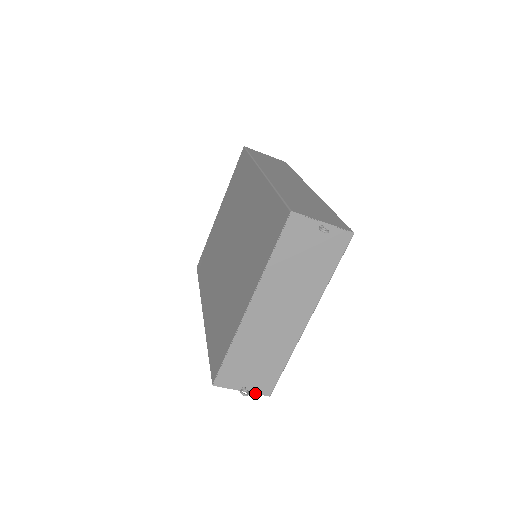
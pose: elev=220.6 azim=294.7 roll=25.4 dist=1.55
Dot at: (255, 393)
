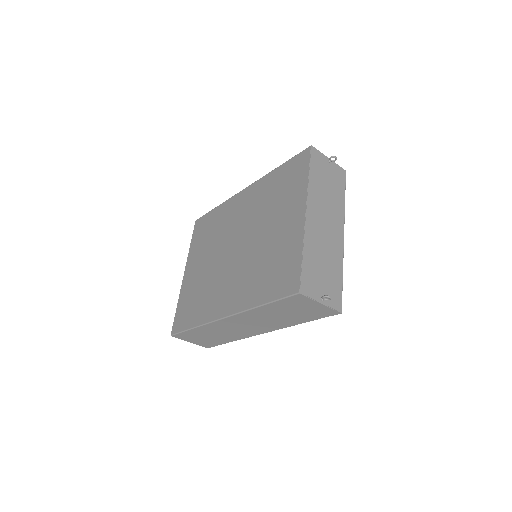
Dot at: (331, 307)
